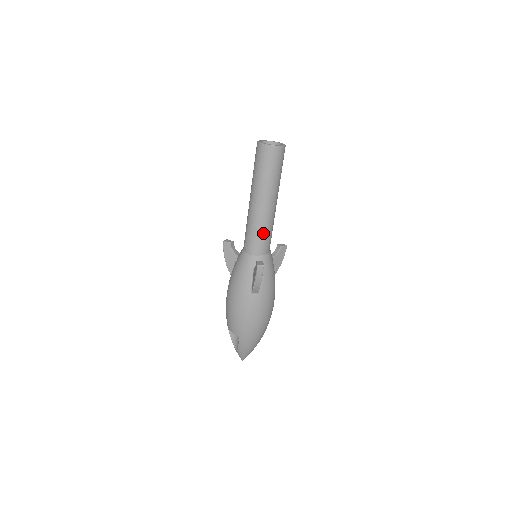
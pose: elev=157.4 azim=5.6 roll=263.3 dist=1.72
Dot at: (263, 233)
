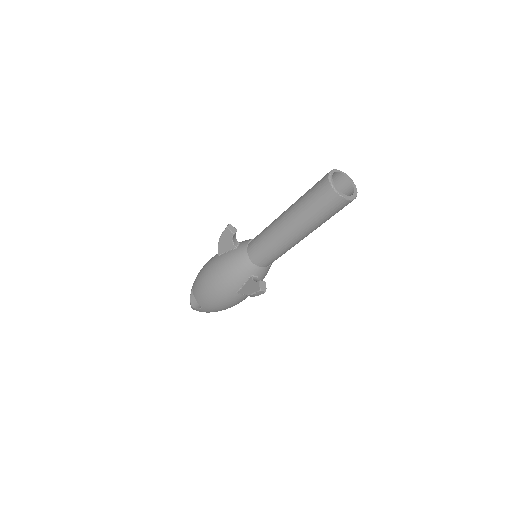
Dot at: (279, 254)
